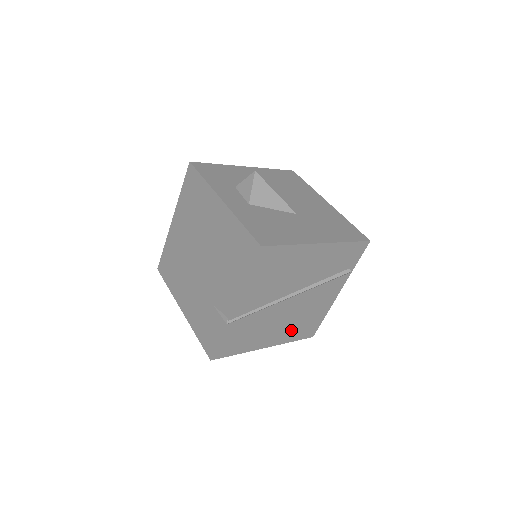
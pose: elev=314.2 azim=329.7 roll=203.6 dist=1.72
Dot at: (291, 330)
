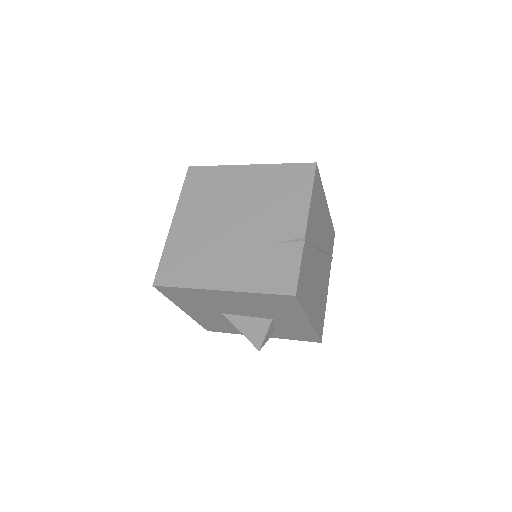
Dot at: (317, 311)
